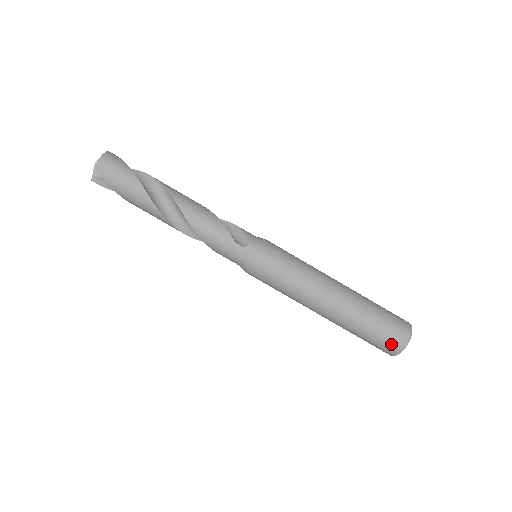
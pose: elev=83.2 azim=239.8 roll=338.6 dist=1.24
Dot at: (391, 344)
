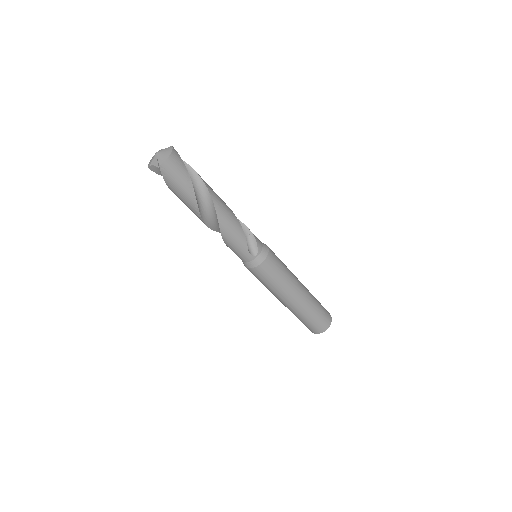
Dot at: (315, 329)
